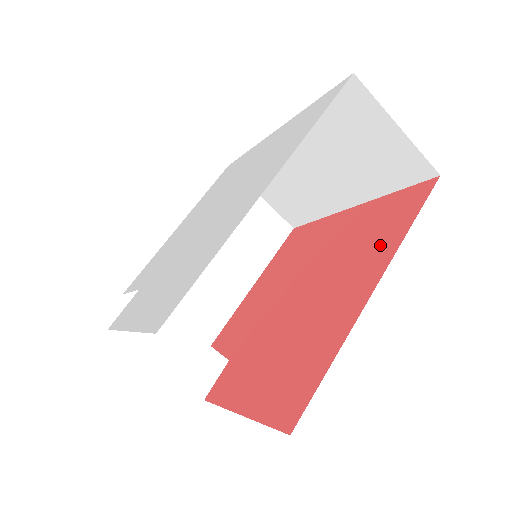
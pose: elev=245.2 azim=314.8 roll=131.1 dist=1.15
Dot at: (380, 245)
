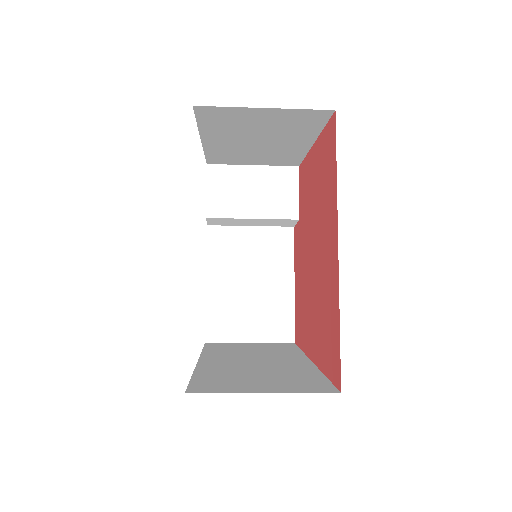
Dot at: (320, 344)
